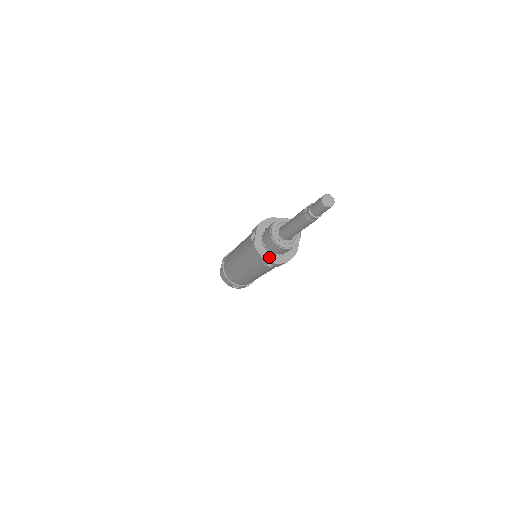
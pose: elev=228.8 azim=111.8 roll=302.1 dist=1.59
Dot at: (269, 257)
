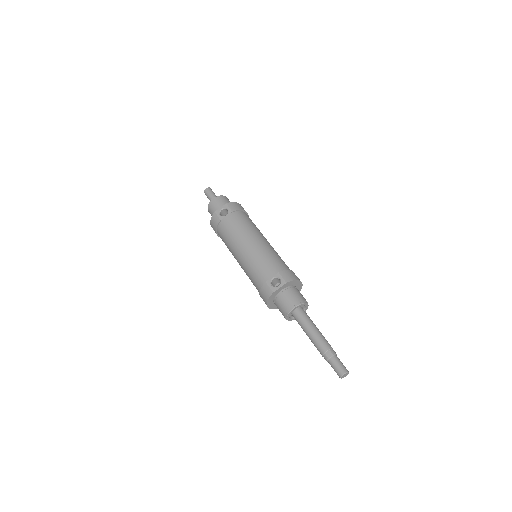
Dot at: (270, 304)
